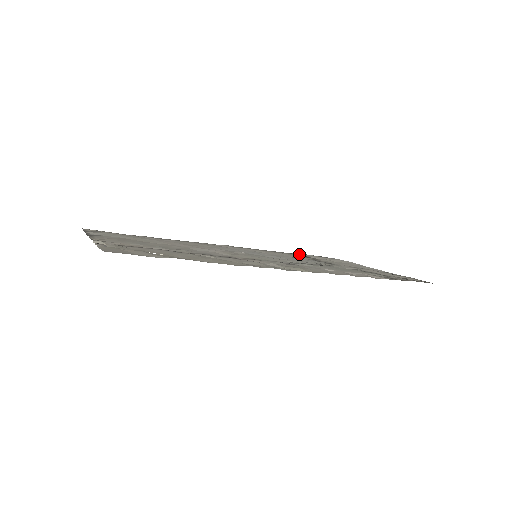
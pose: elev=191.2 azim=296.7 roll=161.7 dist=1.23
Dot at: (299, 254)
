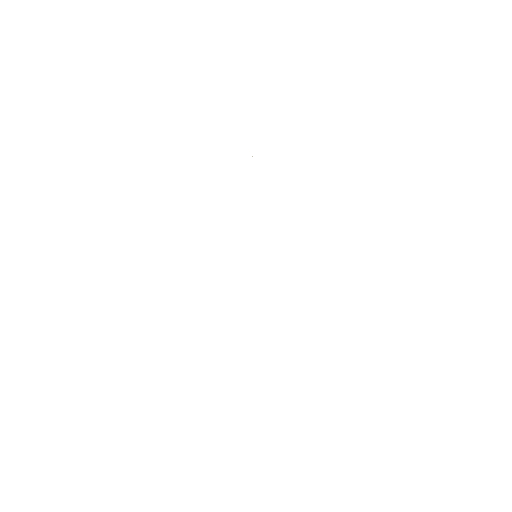
Dot at: occluded
